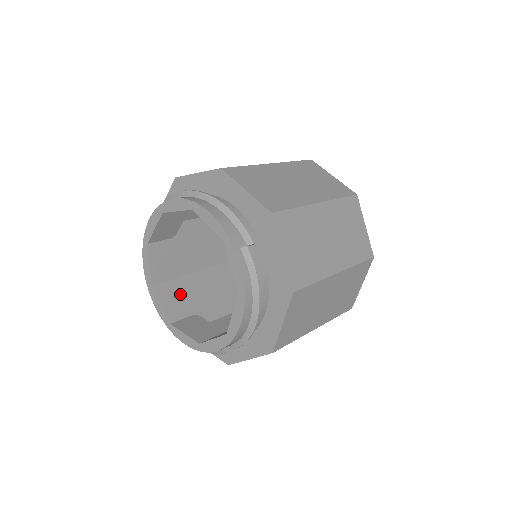
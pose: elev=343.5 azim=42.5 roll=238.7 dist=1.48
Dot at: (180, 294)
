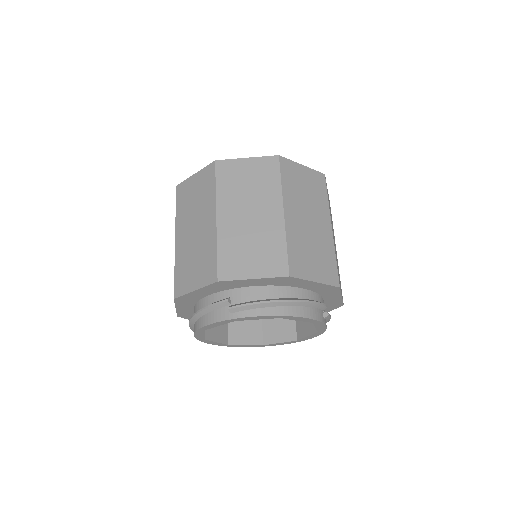
Dot at: occluded
